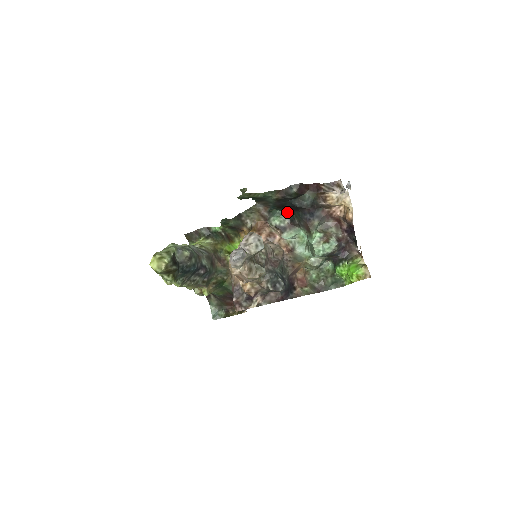
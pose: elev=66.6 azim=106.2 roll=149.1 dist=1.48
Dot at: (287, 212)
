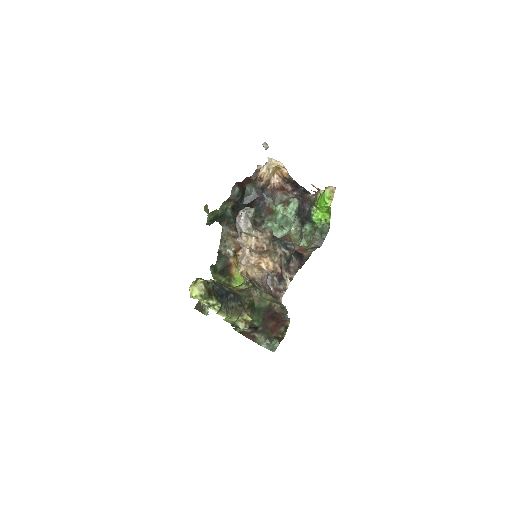
Dot at: occluded
